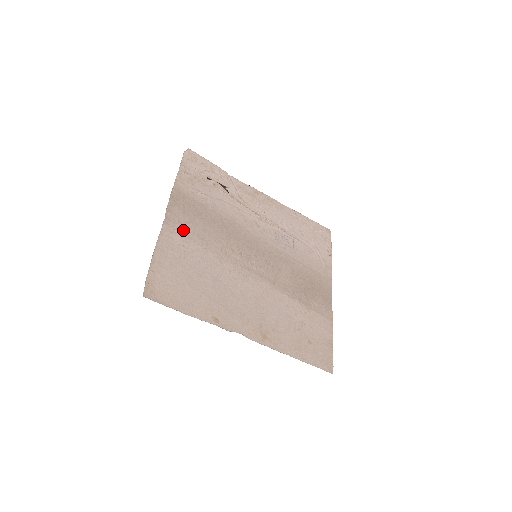
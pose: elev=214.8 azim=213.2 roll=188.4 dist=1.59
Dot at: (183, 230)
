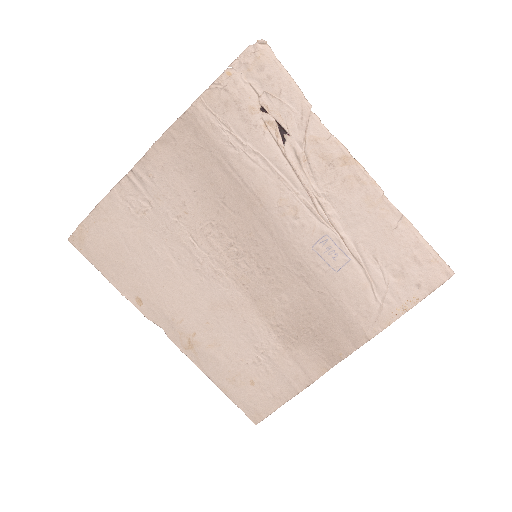
Dot at: (162, 181)
